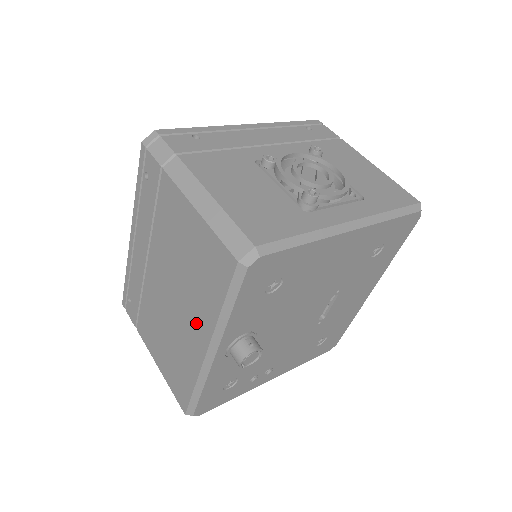
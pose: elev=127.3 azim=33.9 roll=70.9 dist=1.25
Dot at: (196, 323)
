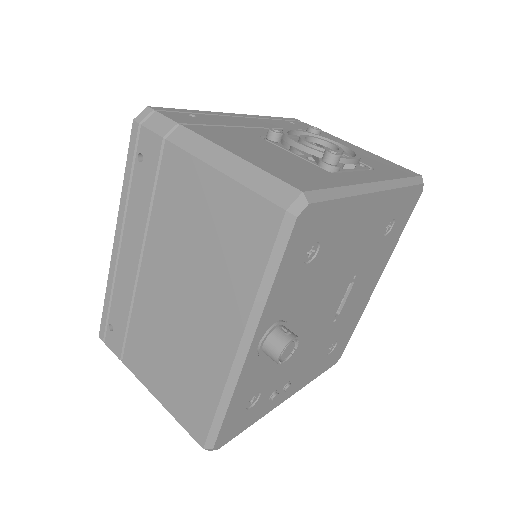
Dot at: (220, 315)
